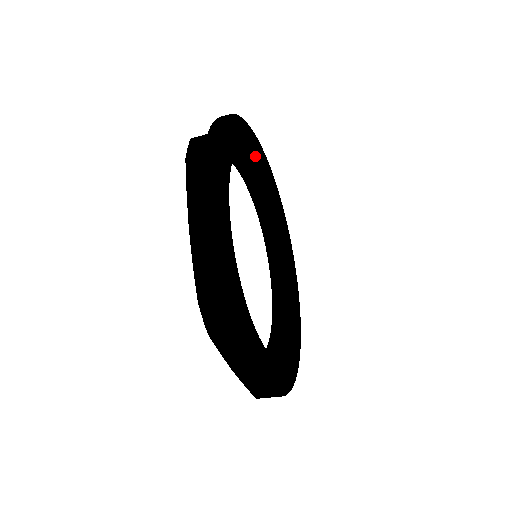
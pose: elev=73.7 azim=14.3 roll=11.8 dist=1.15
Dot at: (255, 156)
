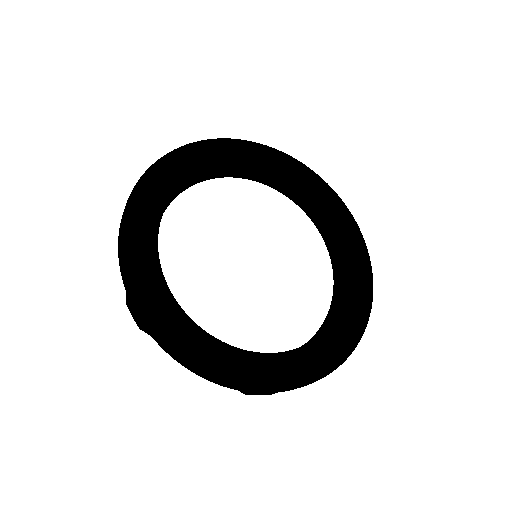
Dot at: (171, 191)
